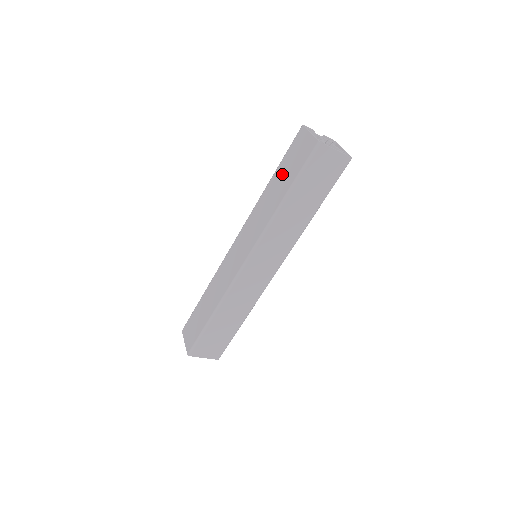
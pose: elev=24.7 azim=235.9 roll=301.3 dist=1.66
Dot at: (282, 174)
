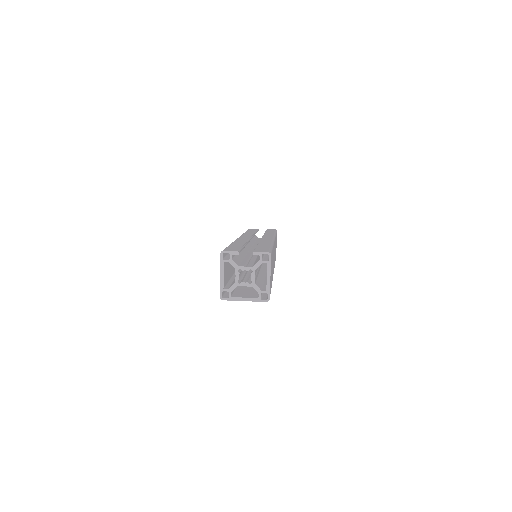
Dot at: occluded
